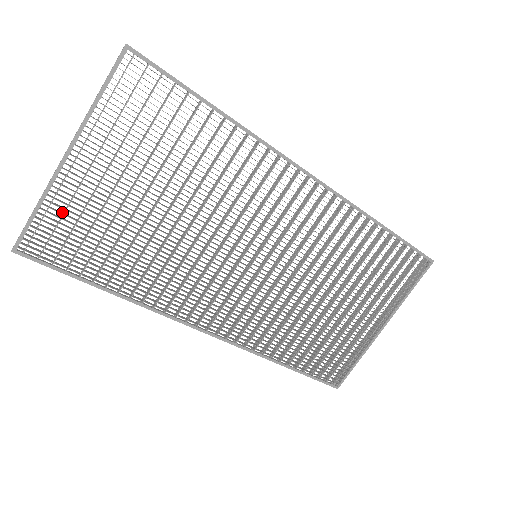
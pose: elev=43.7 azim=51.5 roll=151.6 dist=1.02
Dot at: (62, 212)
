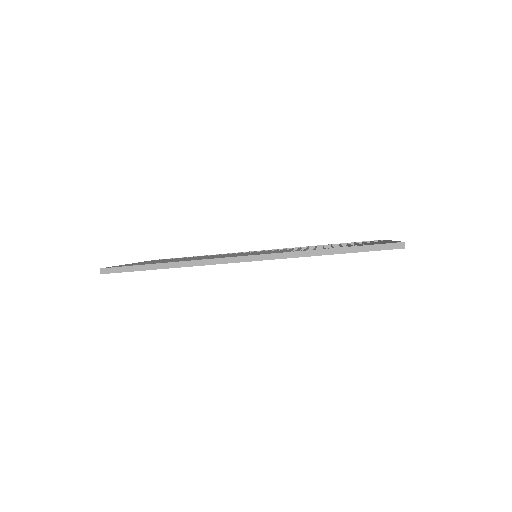
Dot at: occluded
